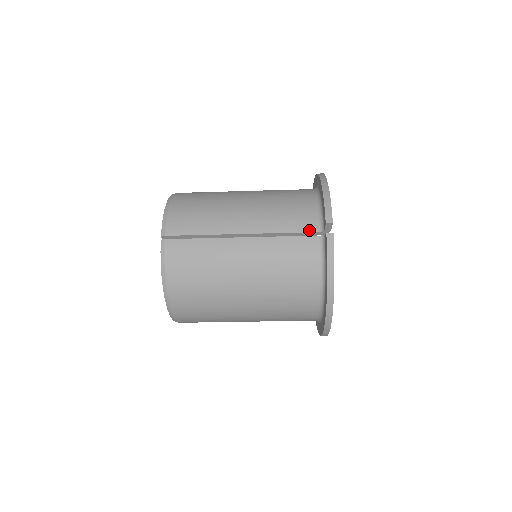
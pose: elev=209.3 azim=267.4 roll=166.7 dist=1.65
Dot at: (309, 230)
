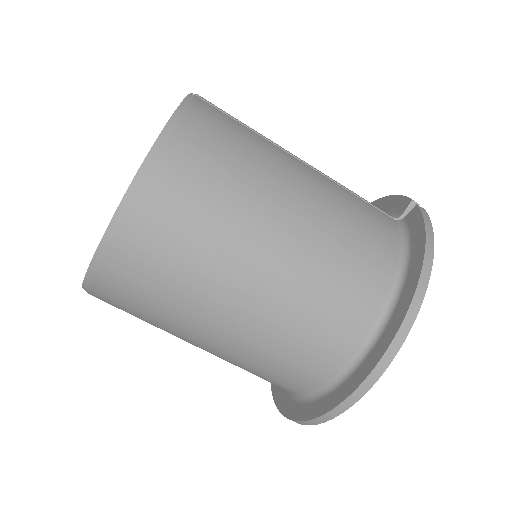
Dot at: (380, 209)
